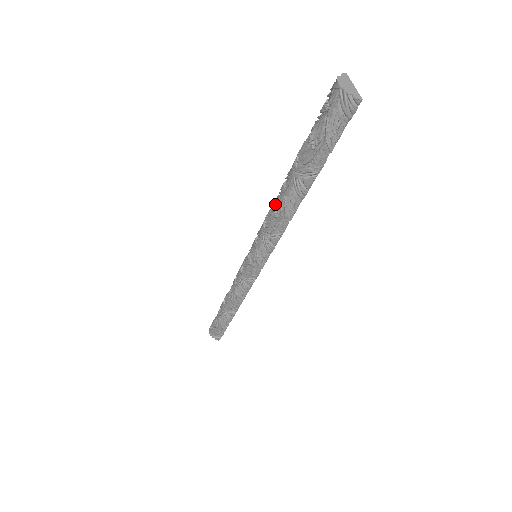
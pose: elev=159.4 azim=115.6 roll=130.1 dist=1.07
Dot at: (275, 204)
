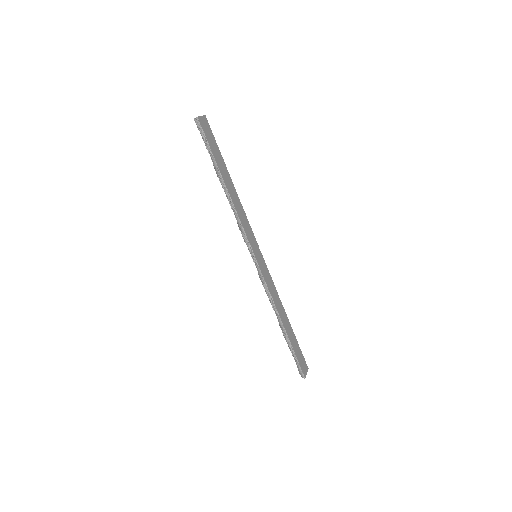
Dot at: occluded
